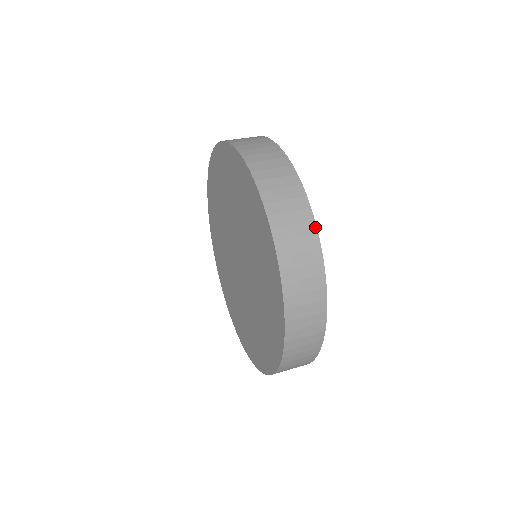
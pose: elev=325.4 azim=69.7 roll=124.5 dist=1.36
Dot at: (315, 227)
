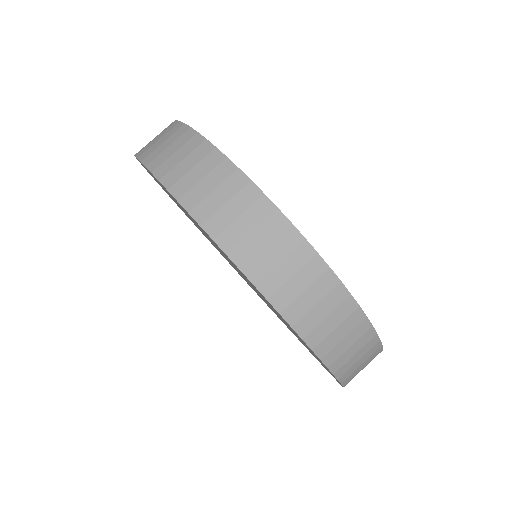
Dot at: (381, 351)
